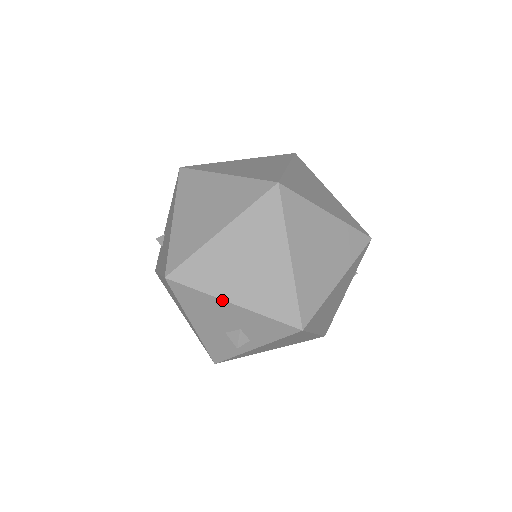
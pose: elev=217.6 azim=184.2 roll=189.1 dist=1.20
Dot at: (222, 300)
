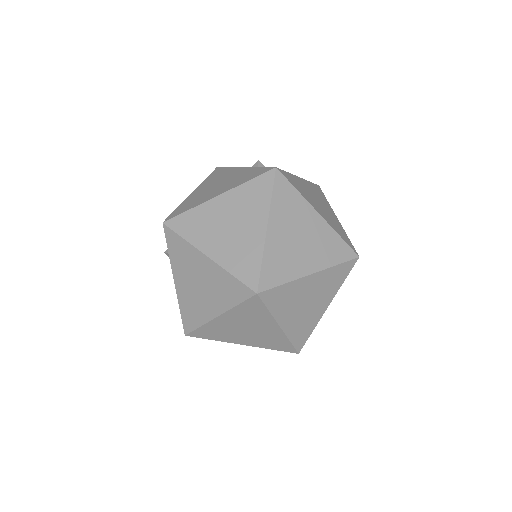
Dot at: occluded
